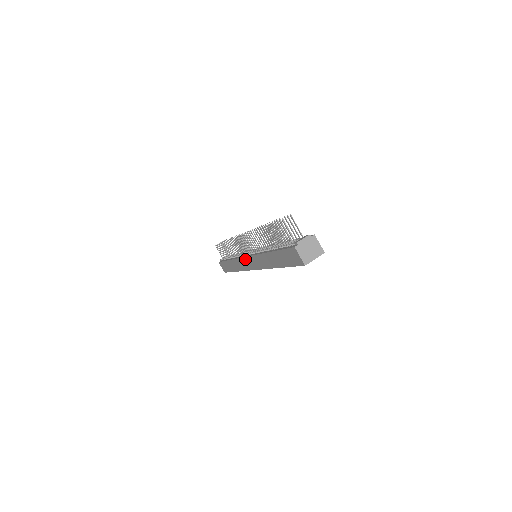
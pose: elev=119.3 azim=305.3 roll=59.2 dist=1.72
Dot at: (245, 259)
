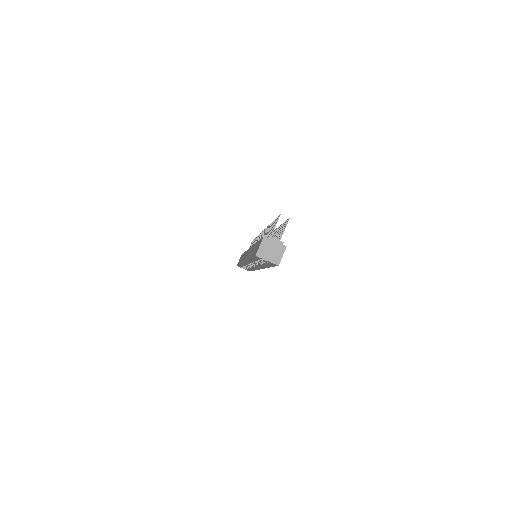
Dot at: occluded
